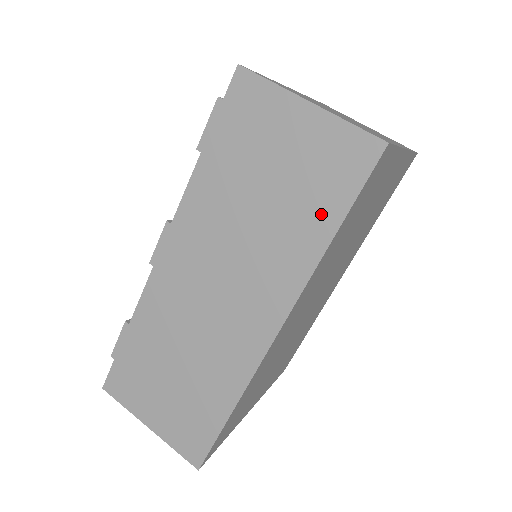
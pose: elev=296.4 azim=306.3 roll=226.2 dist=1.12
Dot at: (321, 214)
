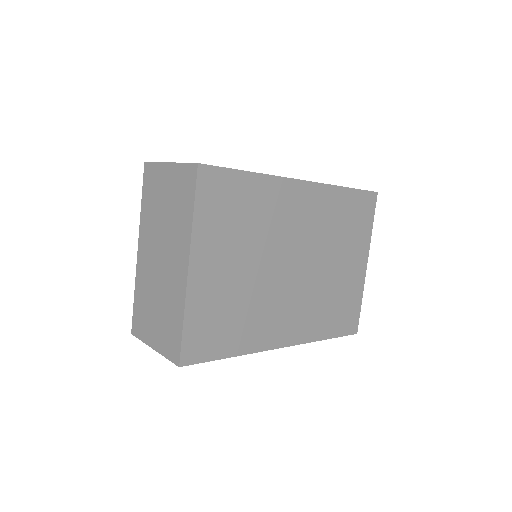
Dot at: occluded
